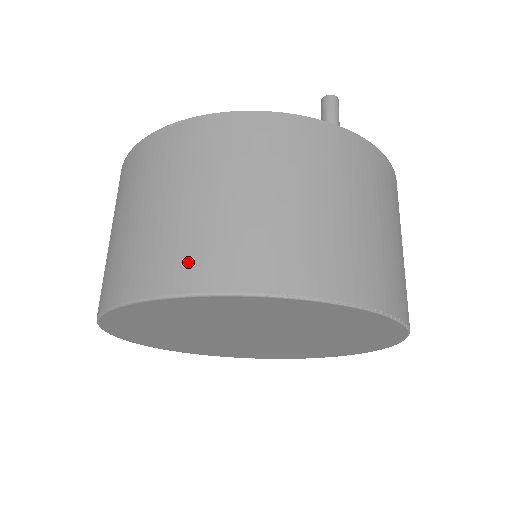
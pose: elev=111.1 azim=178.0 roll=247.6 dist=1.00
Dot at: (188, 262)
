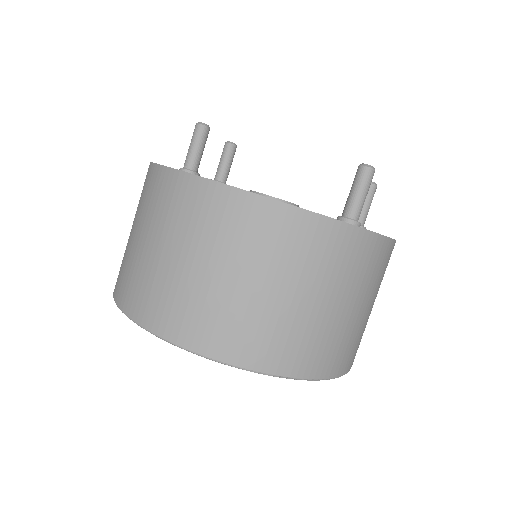
Dot at: (200, 328)
